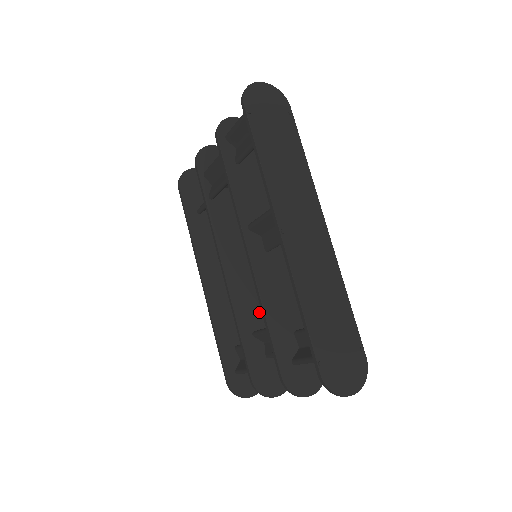
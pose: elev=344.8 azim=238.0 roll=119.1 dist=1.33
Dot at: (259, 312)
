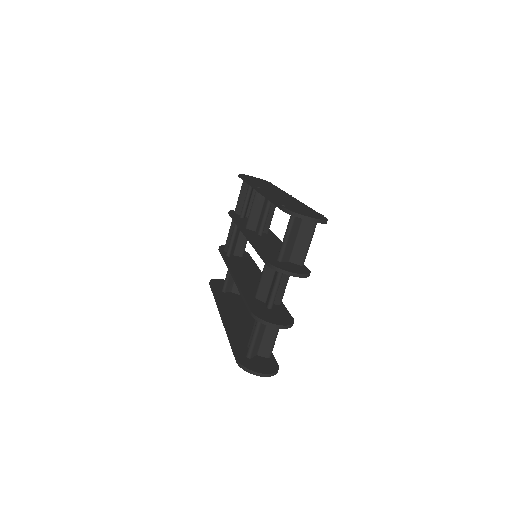
Dot at: occluded
